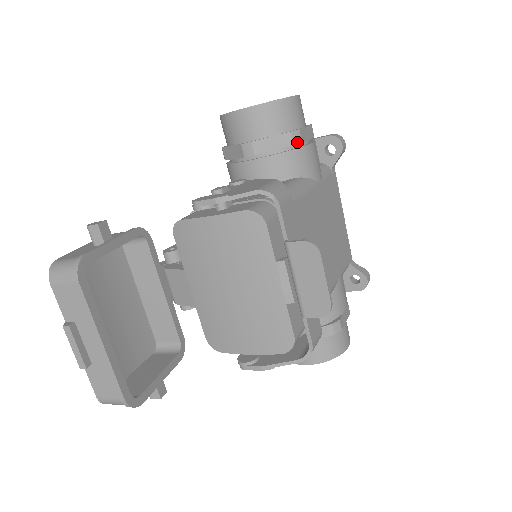
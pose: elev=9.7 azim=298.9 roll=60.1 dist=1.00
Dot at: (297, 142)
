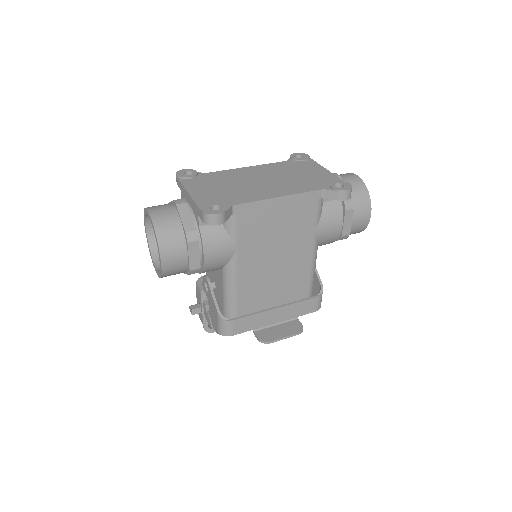
Dot at: (198, 271)
